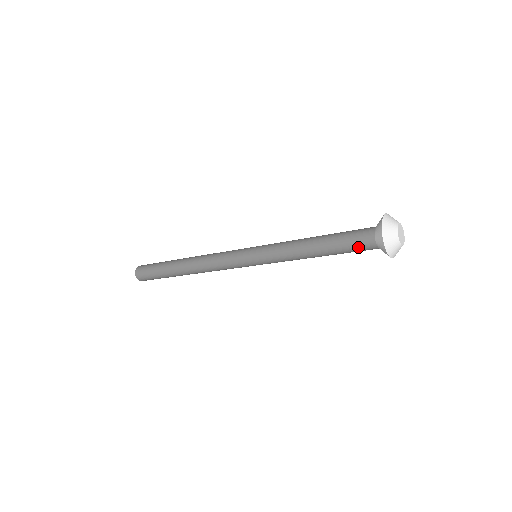
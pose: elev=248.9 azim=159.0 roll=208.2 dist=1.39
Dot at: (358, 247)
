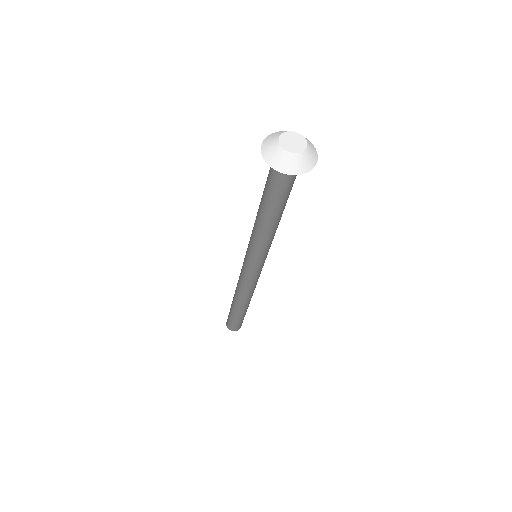
Dot at: (268, 175)
